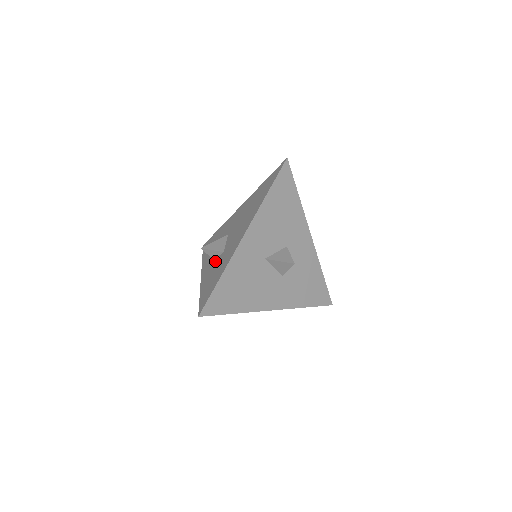
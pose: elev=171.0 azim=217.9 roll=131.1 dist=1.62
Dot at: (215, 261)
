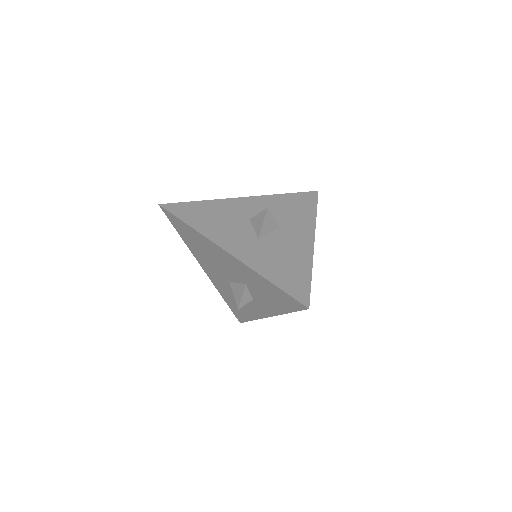
Dot at: occluded
